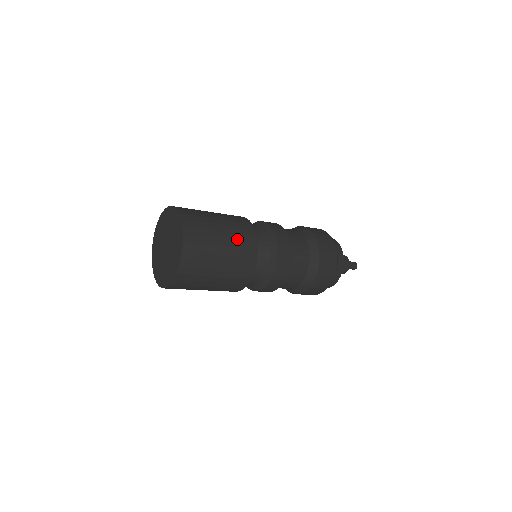
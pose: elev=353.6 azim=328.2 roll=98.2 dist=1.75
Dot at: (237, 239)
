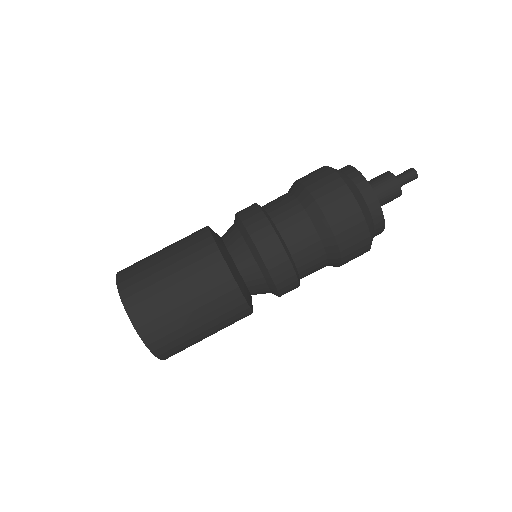
Dot at: (204, 292)
